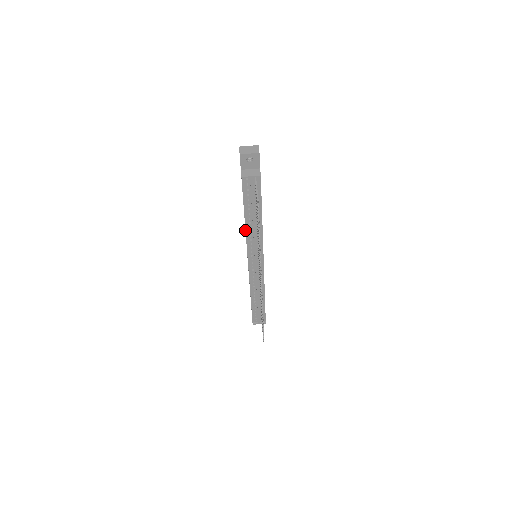
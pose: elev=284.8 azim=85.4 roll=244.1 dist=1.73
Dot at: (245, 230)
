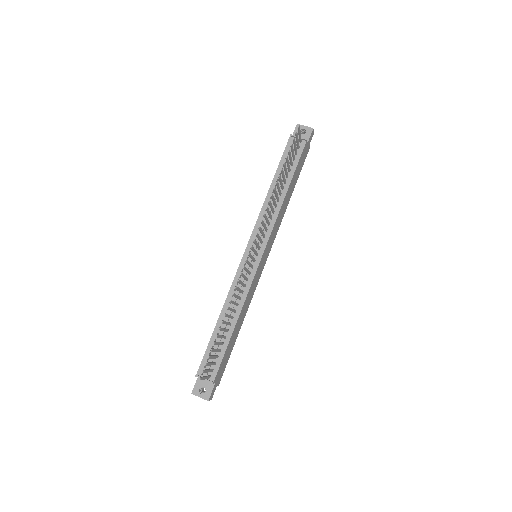
Dot at: occluded
